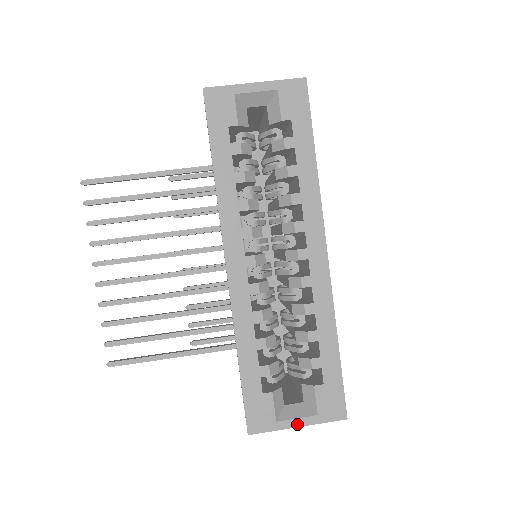
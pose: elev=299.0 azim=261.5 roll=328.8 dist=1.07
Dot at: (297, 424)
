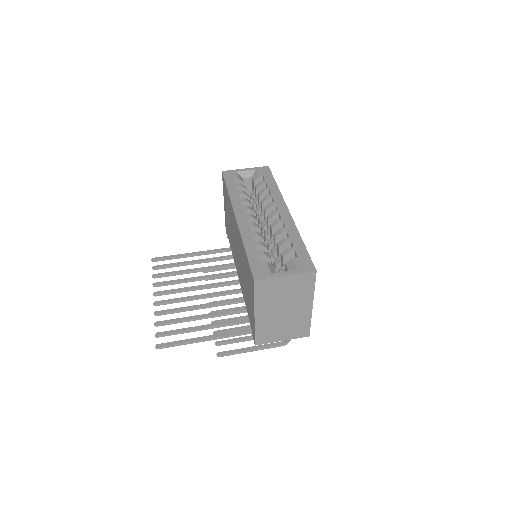
Dot at: (285, 274)
